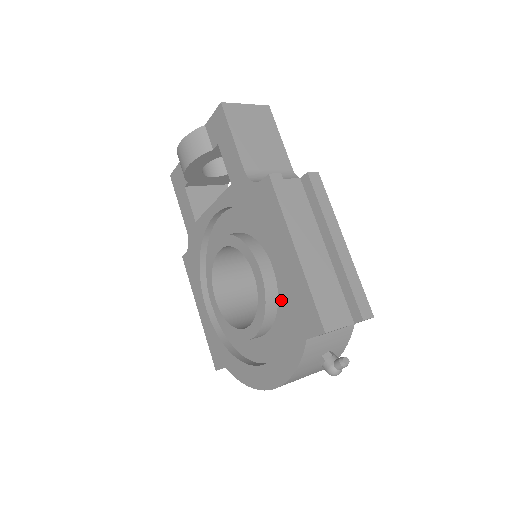
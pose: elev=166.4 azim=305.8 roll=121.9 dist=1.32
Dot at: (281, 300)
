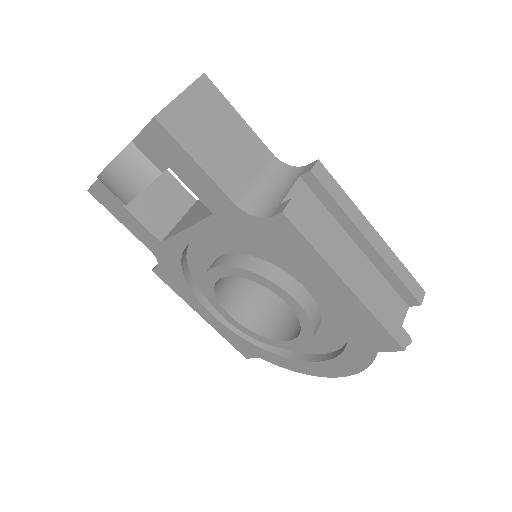
Dot at: (325, 314)
